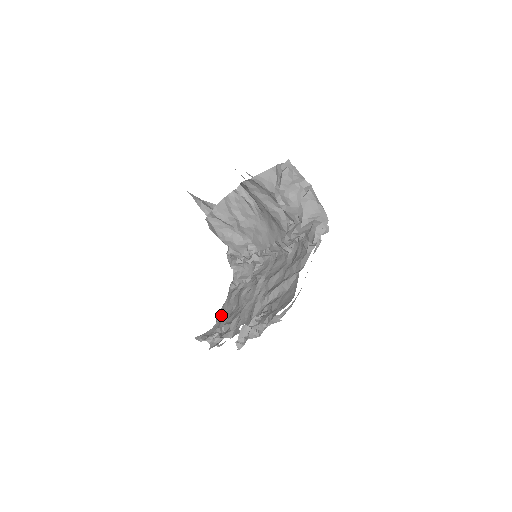
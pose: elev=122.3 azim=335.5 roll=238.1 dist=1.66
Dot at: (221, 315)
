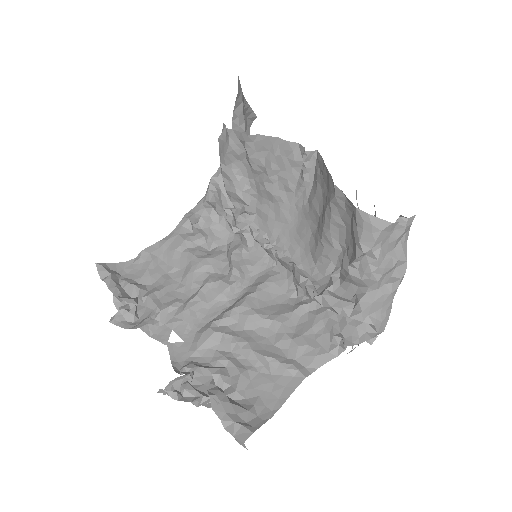
Dot at: (150, 259)
